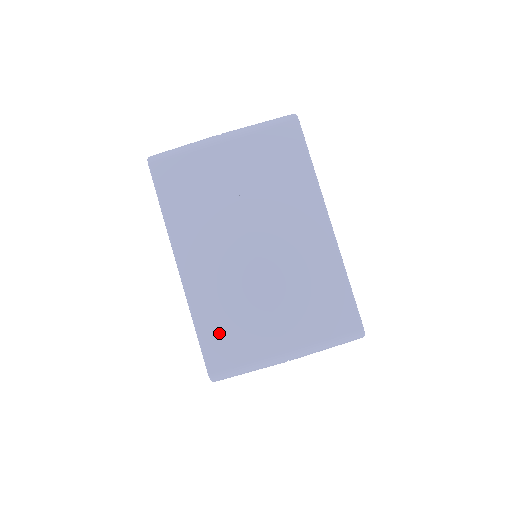
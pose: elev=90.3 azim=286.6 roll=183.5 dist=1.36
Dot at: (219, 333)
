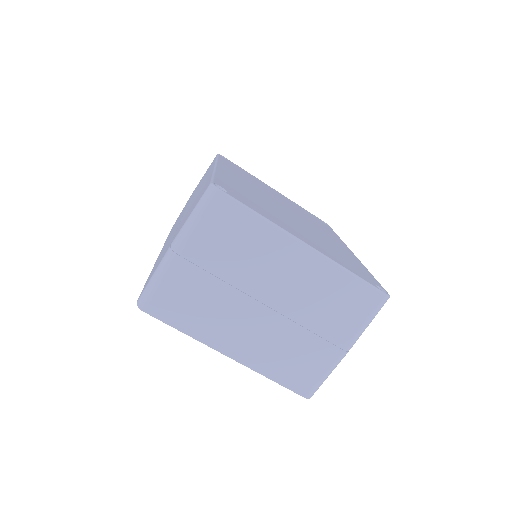
Dot at: (291, 372)
